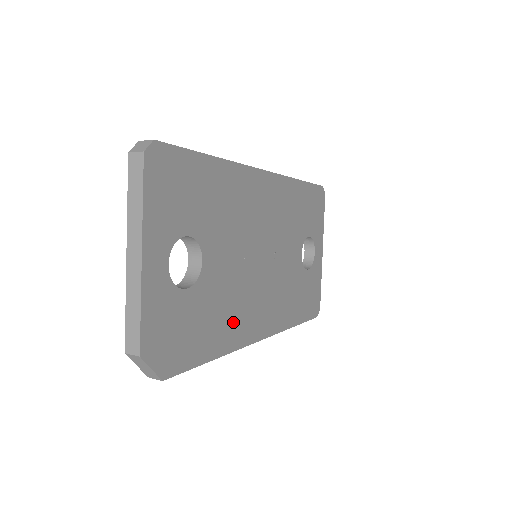
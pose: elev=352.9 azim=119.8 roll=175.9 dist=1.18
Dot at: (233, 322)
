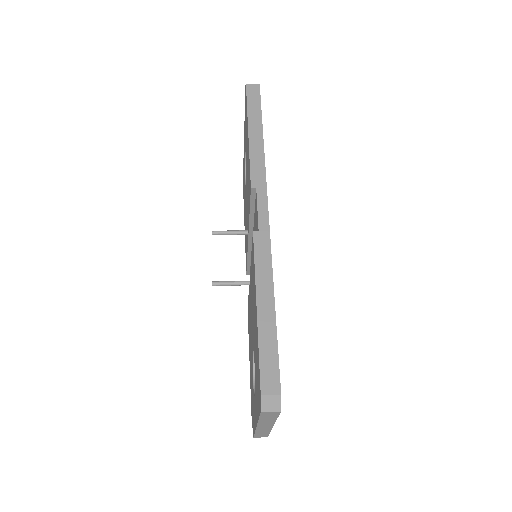
Dot at: occluded
